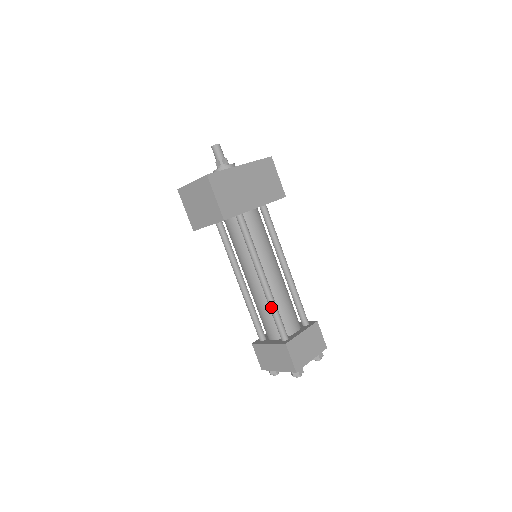
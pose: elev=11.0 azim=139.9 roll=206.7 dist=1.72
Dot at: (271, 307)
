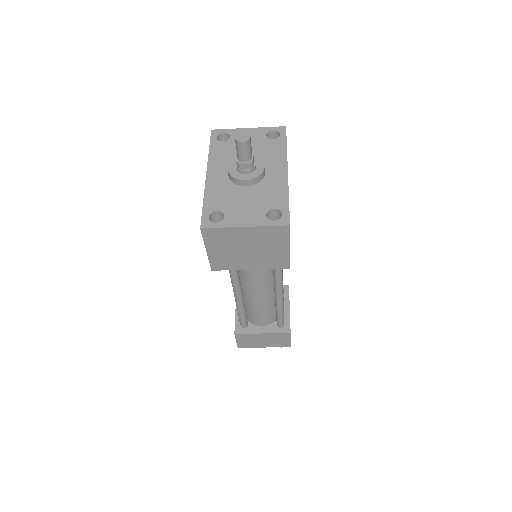
Dot at: (281, 308)
